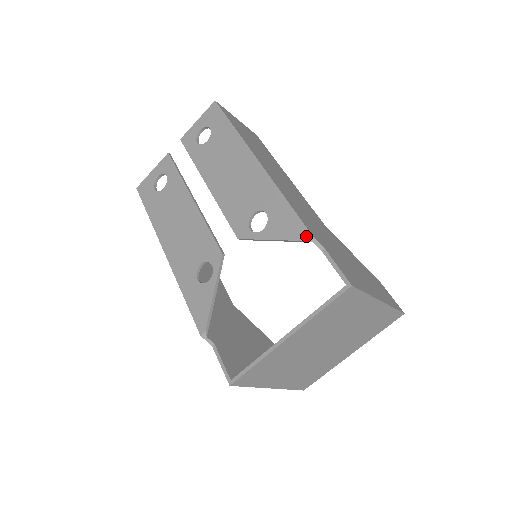
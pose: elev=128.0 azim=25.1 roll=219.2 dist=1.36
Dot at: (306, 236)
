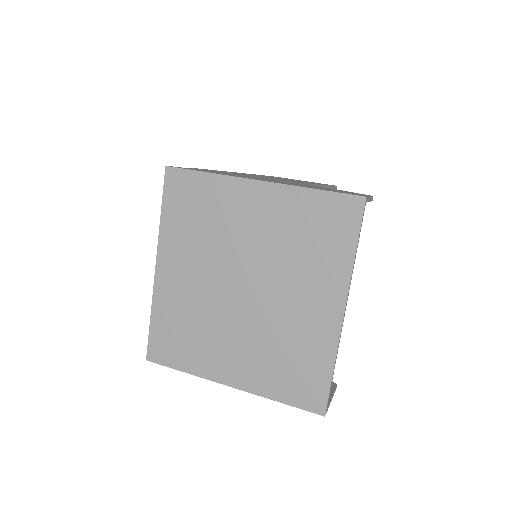
Dot at: occluded
